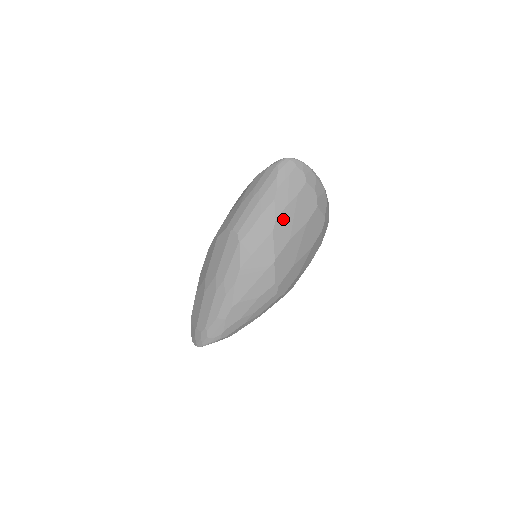
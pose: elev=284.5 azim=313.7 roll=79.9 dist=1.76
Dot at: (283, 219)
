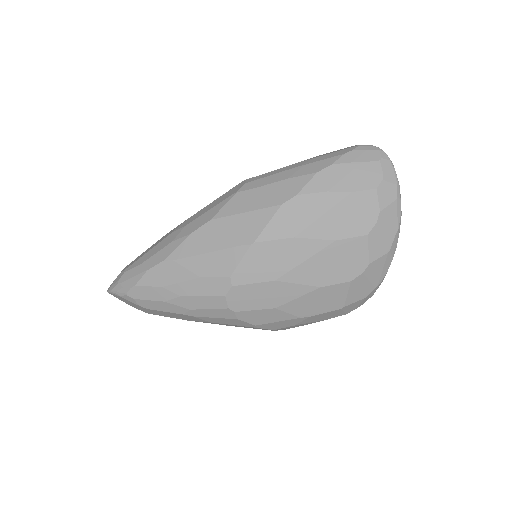
Dot at: (307, 203)
